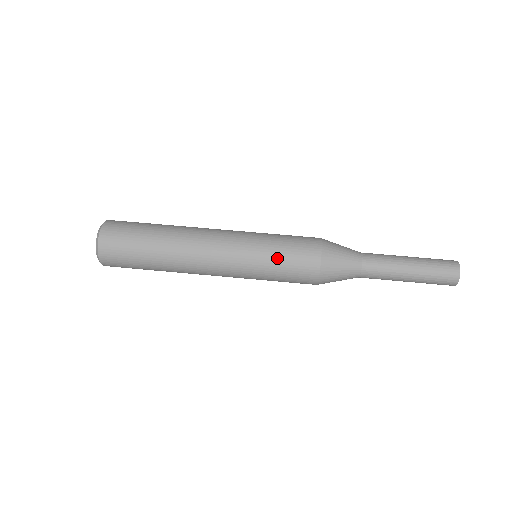
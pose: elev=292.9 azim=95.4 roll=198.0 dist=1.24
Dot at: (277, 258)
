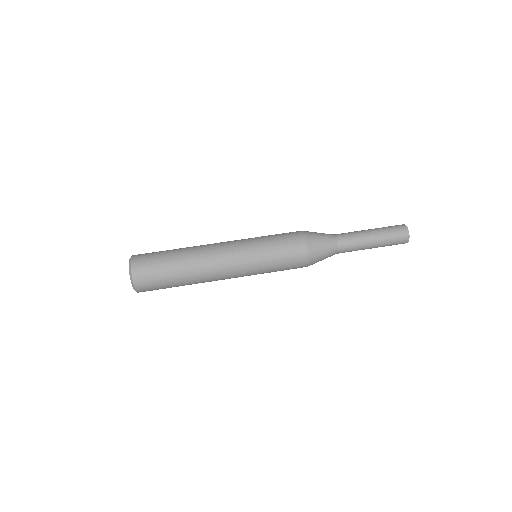
Dot at: (273, 248)
